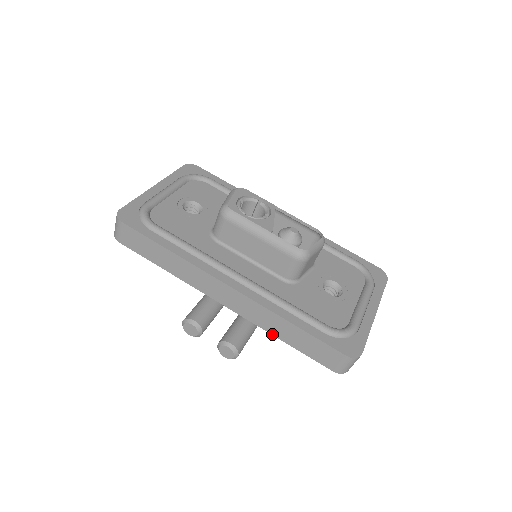
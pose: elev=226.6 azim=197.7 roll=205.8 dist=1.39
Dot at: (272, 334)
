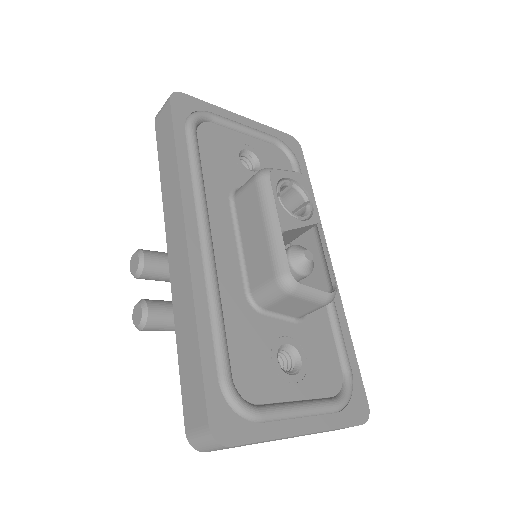
Dot at: (176, 327)
